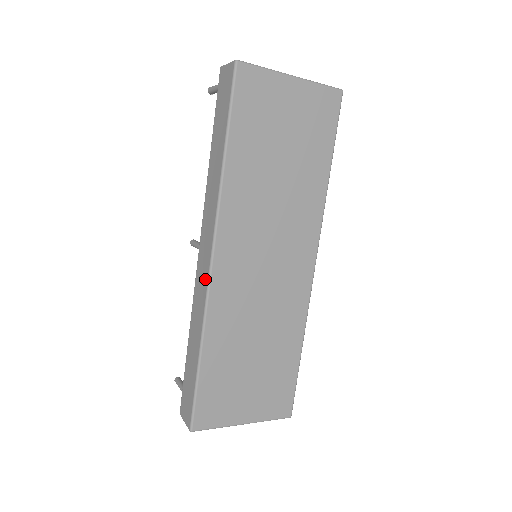
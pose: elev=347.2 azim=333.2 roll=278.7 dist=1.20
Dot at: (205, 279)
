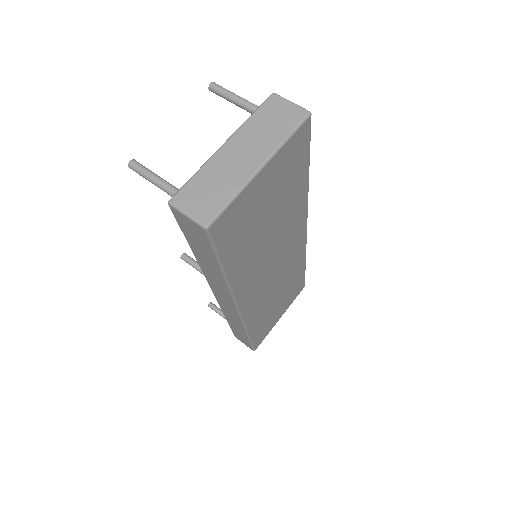
Dot at: (235, 315)
